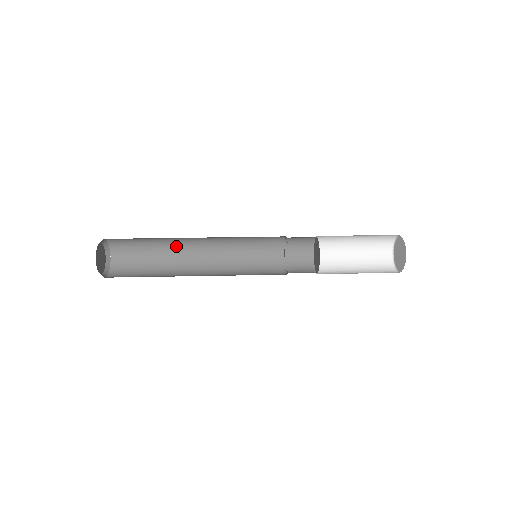
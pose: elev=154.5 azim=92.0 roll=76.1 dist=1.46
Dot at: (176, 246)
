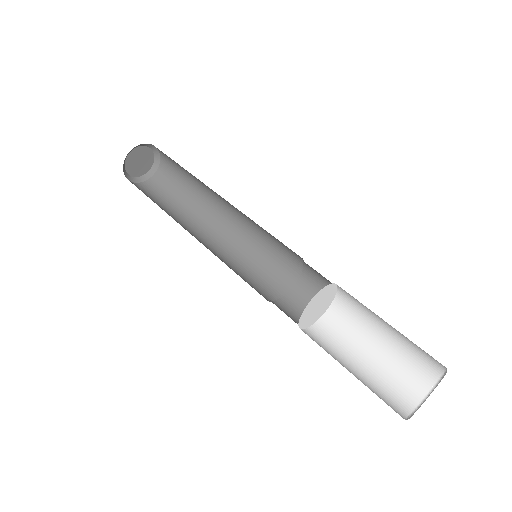
Dot at: occluded
